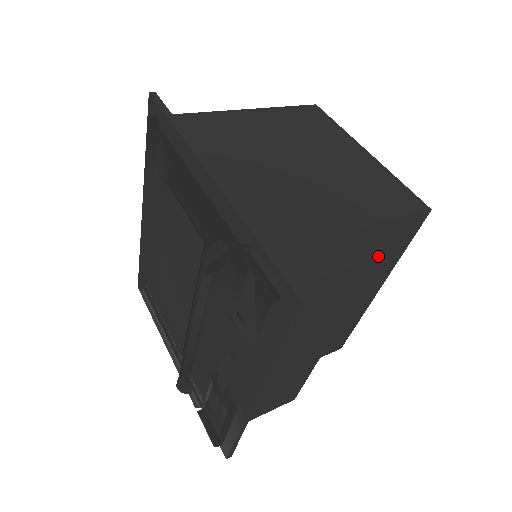
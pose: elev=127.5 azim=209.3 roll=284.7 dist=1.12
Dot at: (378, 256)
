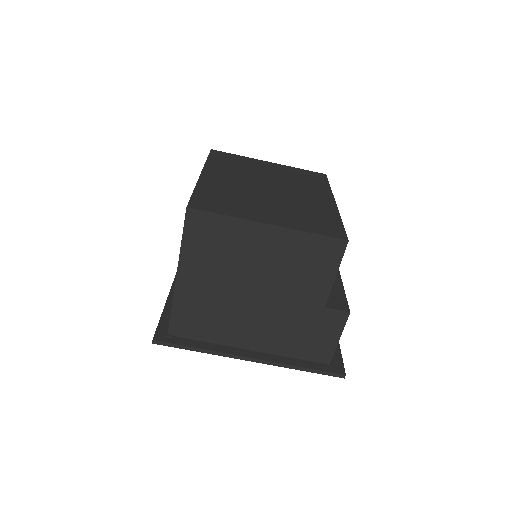
Dot at: (348, 312)
